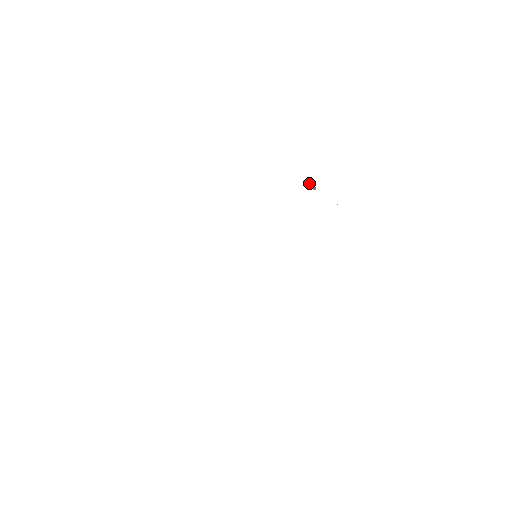
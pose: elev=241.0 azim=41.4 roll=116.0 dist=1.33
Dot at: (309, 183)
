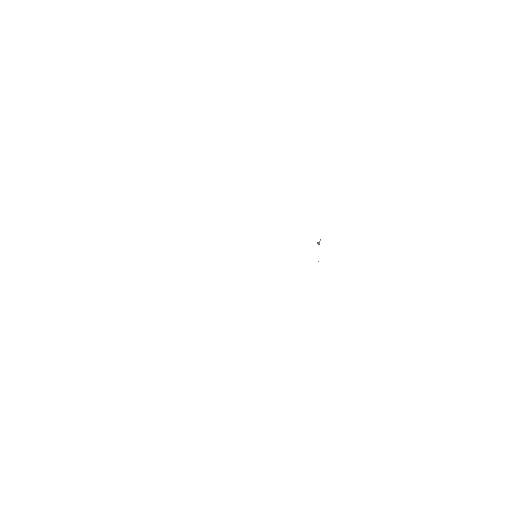
Dot at: occluded
